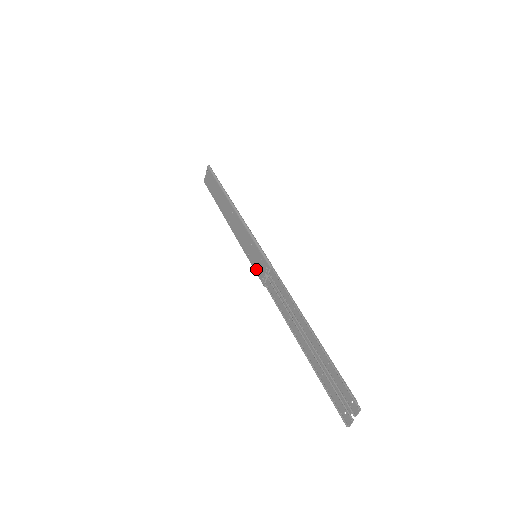
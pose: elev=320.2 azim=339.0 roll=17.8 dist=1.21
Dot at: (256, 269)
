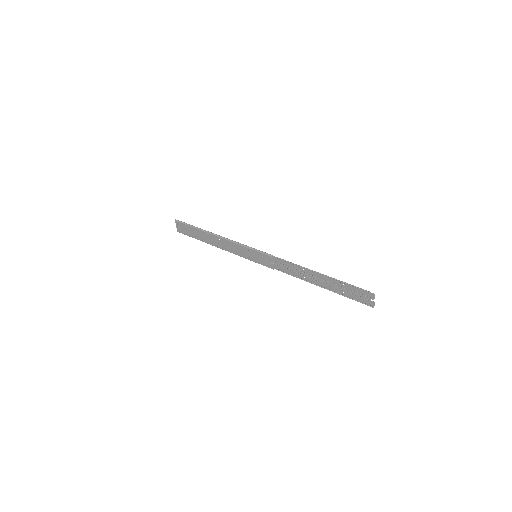
Dot at: (262, 263)
